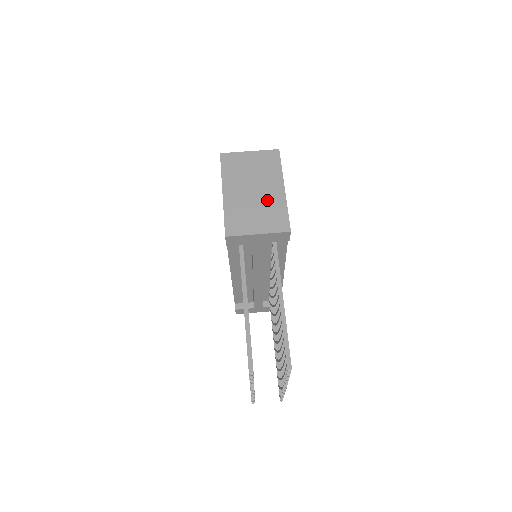
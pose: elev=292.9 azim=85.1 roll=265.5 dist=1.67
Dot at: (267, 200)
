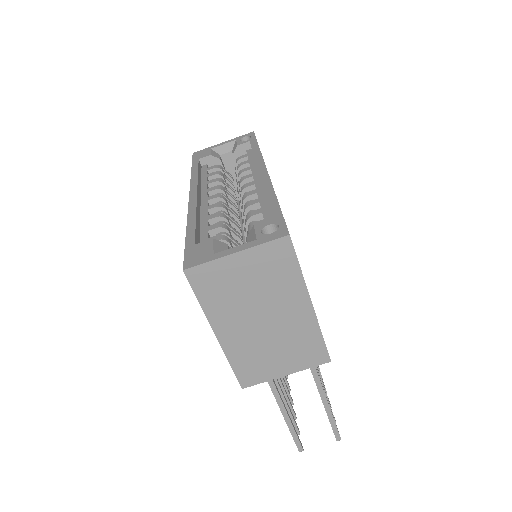
Dot at: (288, 329)
